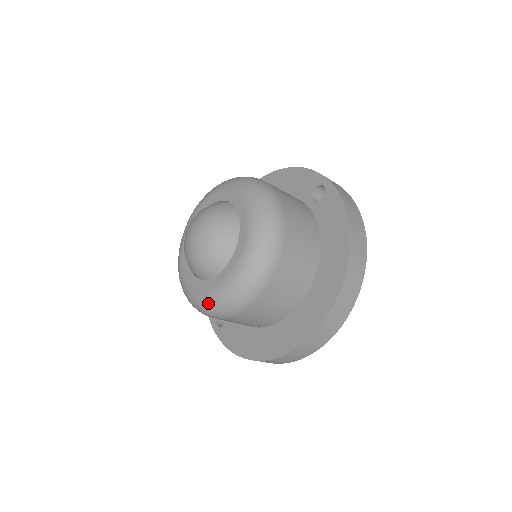
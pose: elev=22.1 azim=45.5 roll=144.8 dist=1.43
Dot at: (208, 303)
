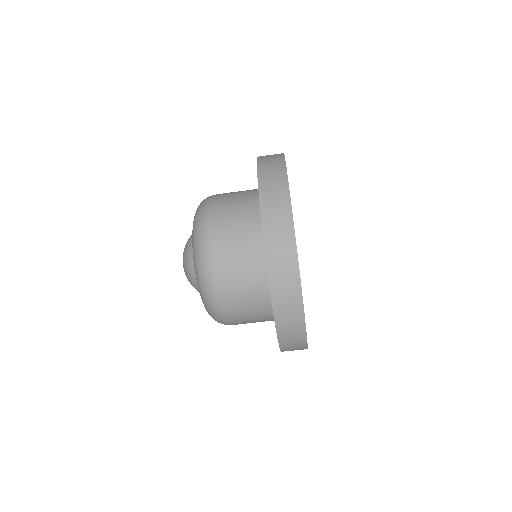
Dot at: occluded
